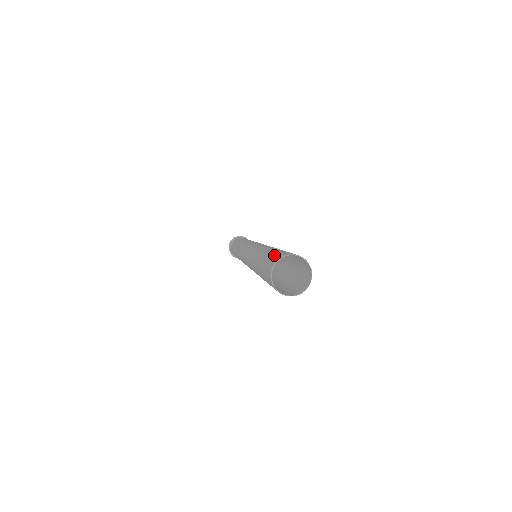
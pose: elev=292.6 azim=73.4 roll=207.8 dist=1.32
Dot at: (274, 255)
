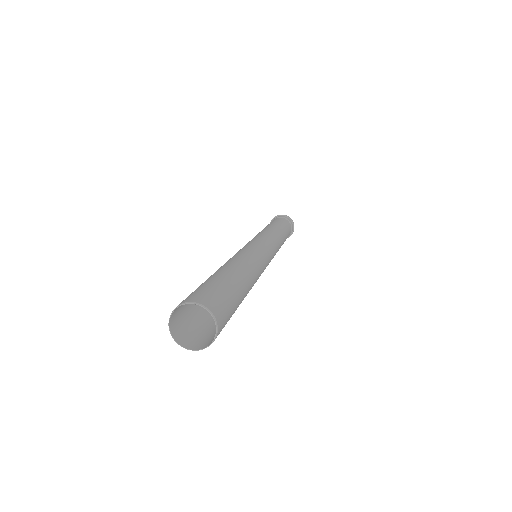
Dot at: (198, 290)
